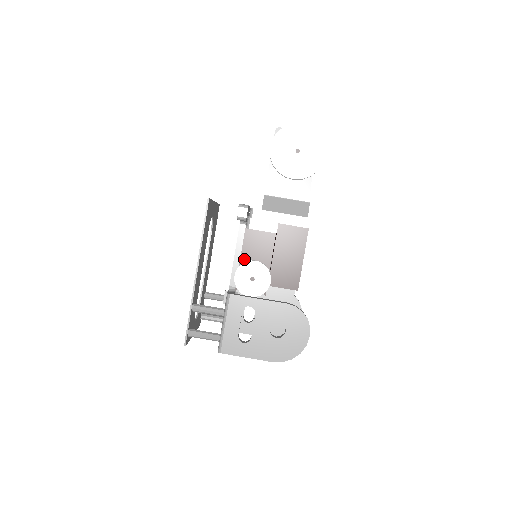
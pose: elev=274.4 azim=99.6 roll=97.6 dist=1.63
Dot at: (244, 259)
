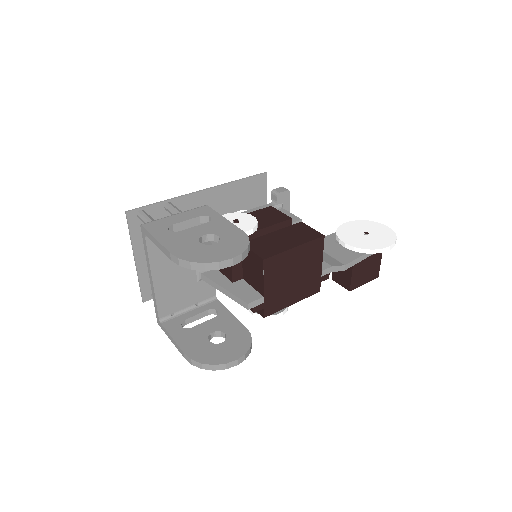
Dot at: occluded
